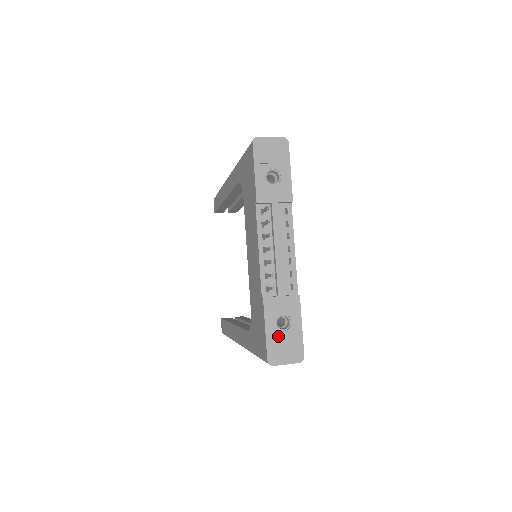
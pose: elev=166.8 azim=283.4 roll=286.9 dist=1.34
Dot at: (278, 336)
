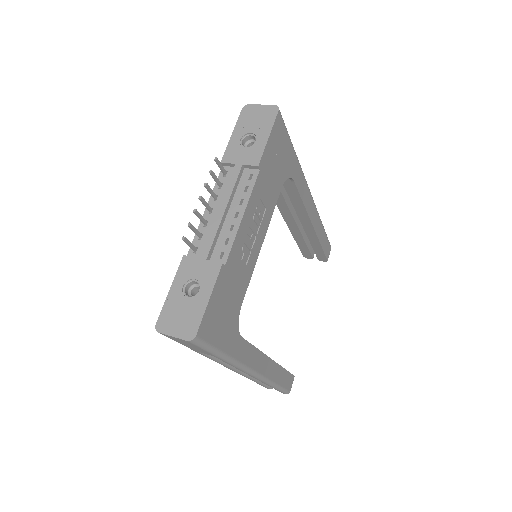
Dot at: (179, 301)
